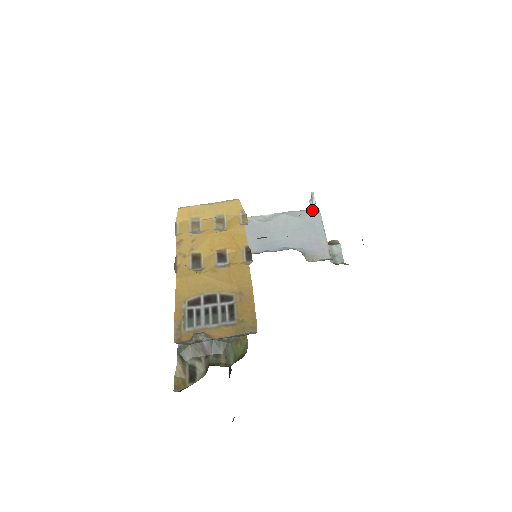
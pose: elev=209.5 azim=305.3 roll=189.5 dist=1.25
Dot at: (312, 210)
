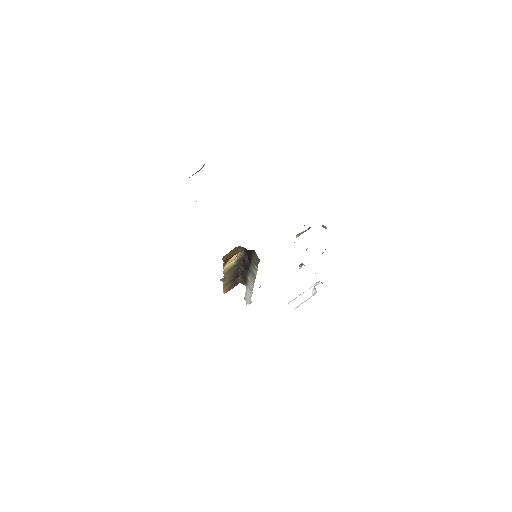
Dot at: occluded
